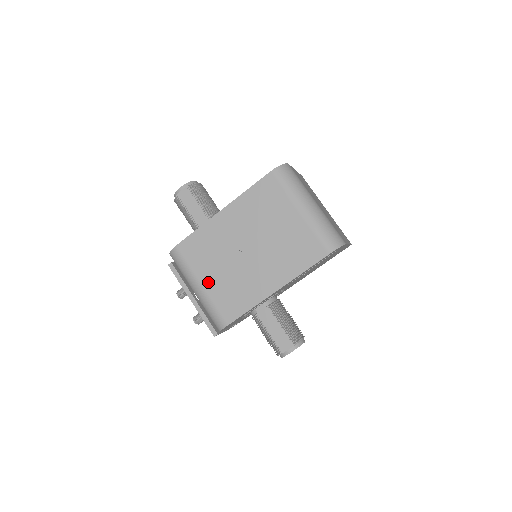
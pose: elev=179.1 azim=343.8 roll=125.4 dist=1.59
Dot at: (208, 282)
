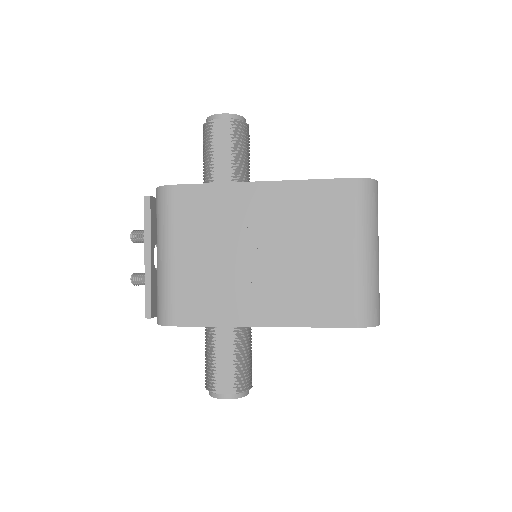
Dot at: (184, 258)
